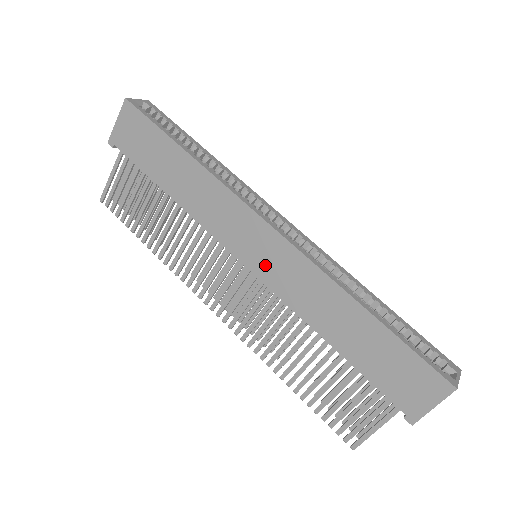
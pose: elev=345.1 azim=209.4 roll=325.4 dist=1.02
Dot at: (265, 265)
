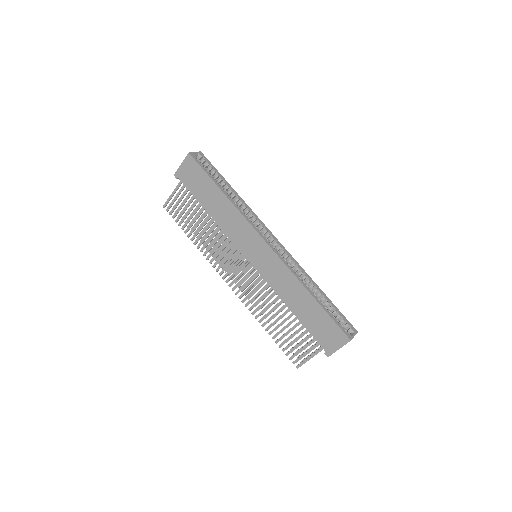
Dot at: (261, 263)
